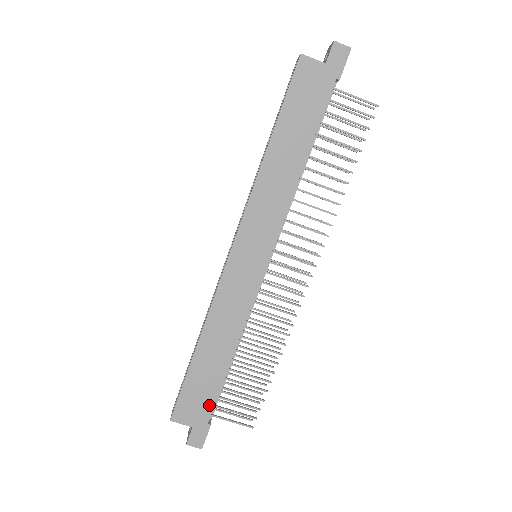
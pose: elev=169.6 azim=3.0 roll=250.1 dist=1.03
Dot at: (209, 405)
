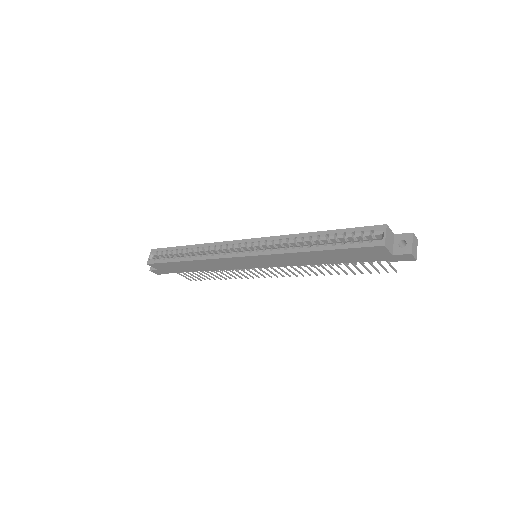
Dot at: (174, 271)
